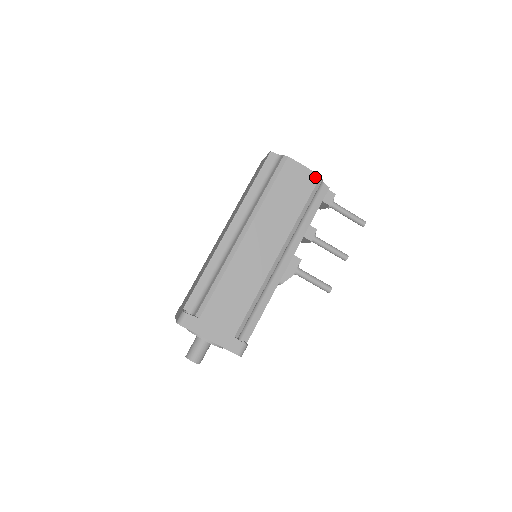
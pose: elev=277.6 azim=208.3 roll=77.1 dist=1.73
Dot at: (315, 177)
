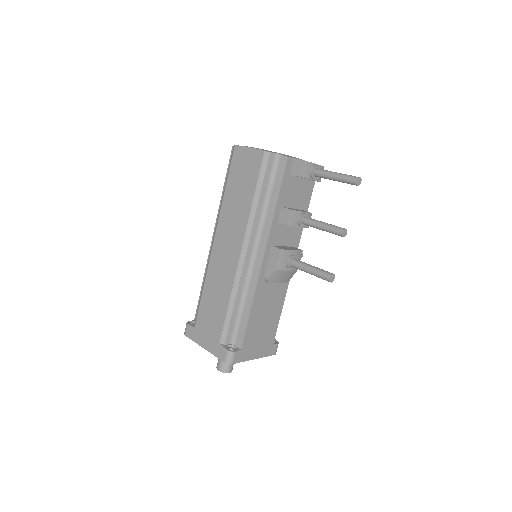
Dot at: (260, 154)
